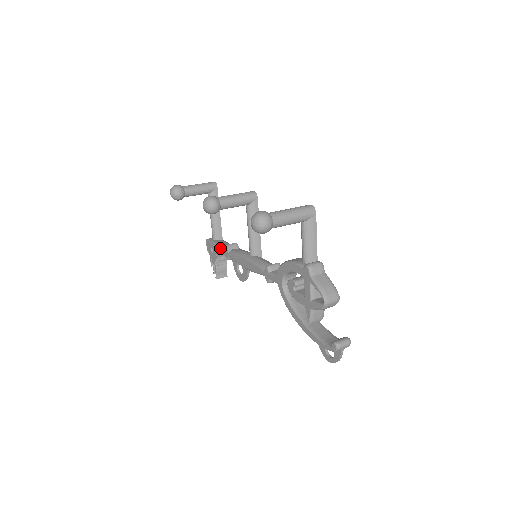
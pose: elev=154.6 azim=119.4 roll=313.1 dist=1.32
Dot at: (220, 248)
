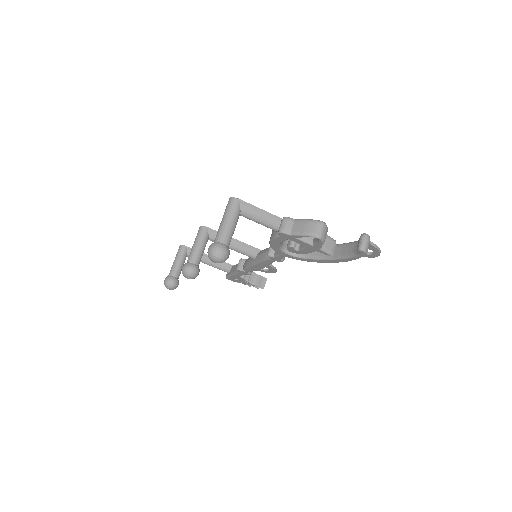
Dot at: (237, 274)
